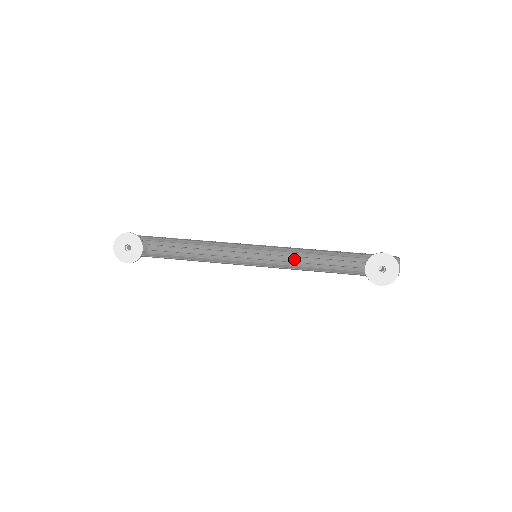
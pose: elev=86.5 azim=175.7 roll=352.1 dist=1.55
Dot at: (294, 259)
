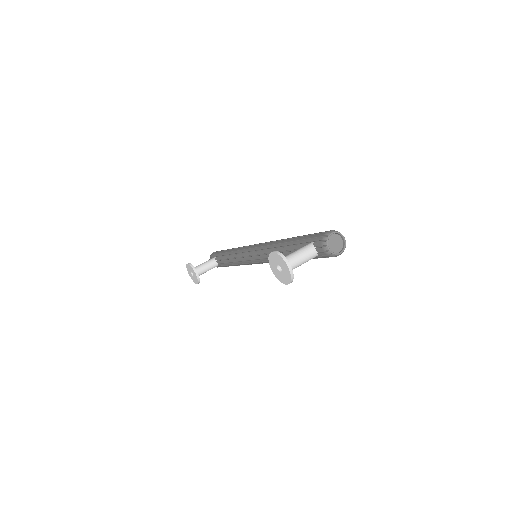
Dot at: (268, 255)
